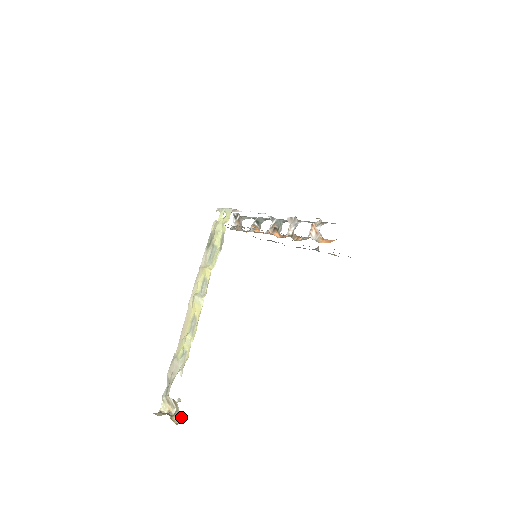
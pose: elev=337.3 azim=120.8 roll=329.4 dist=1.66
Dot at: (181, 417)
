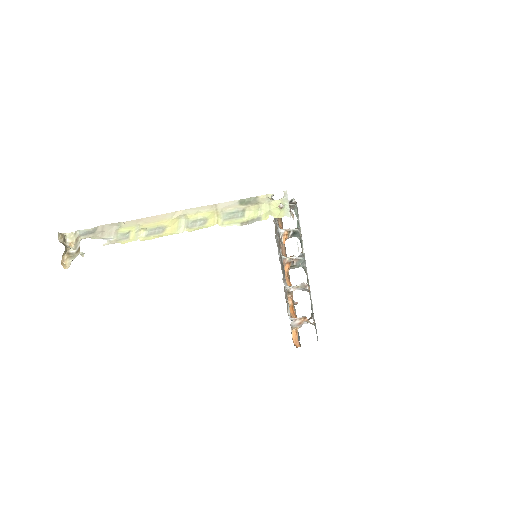
Dot at: (70, 264)
